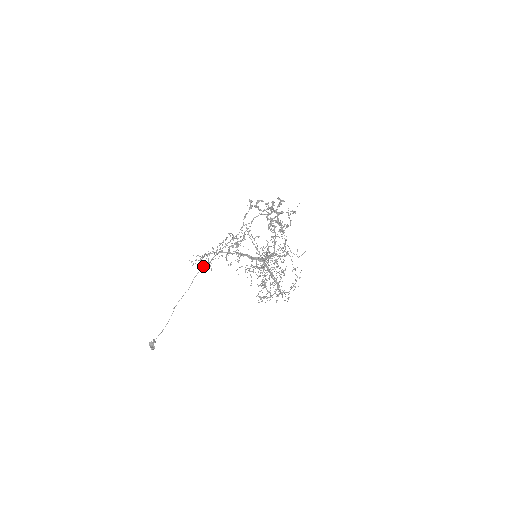
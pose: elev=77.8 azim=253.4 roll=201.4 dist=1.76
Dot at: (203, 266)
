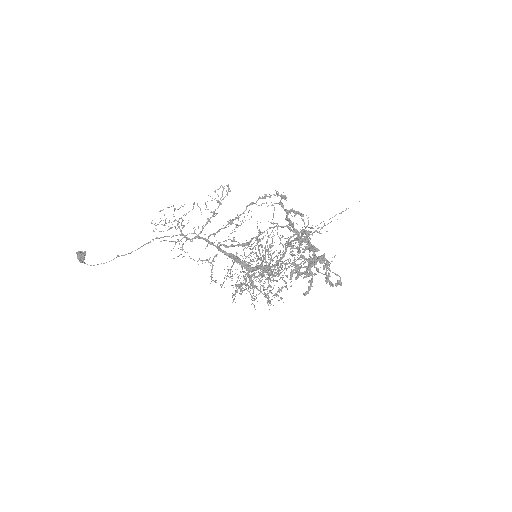
Dot at: occluded
